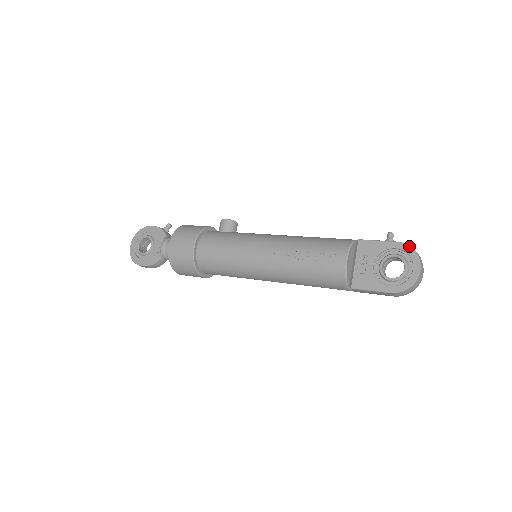
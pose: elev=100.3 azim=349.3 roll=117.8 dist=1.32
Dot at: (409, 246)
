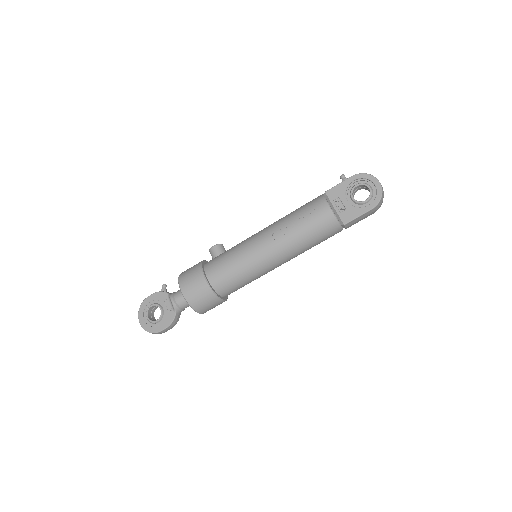
Dot at: (361, 173)
